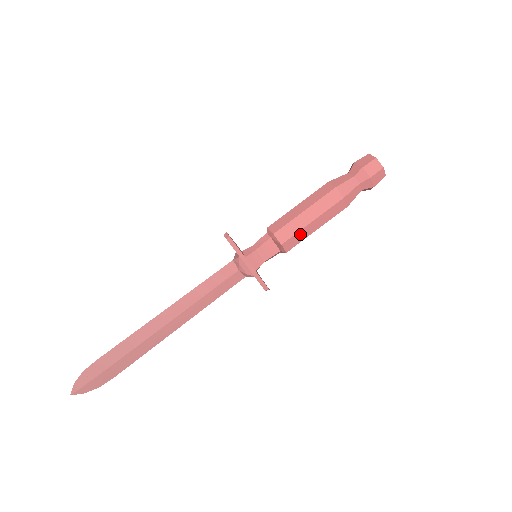
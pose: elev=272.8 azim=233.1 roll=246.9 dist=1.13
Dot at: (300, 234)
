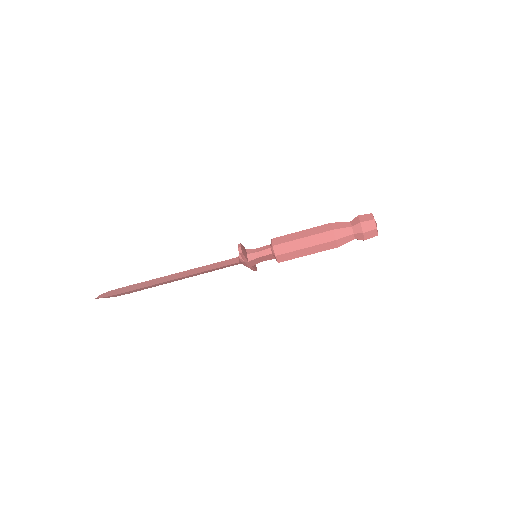
Dot at: (294, 258)
